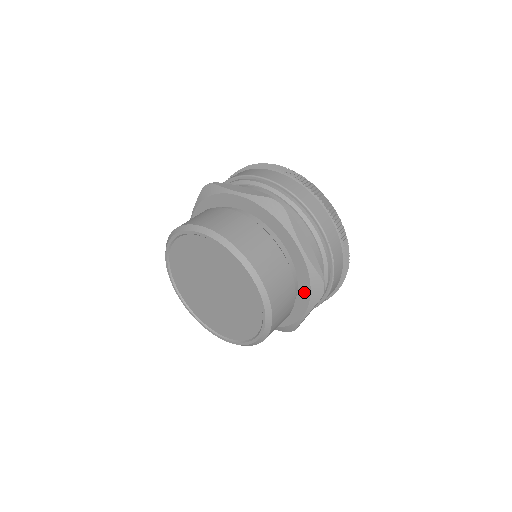
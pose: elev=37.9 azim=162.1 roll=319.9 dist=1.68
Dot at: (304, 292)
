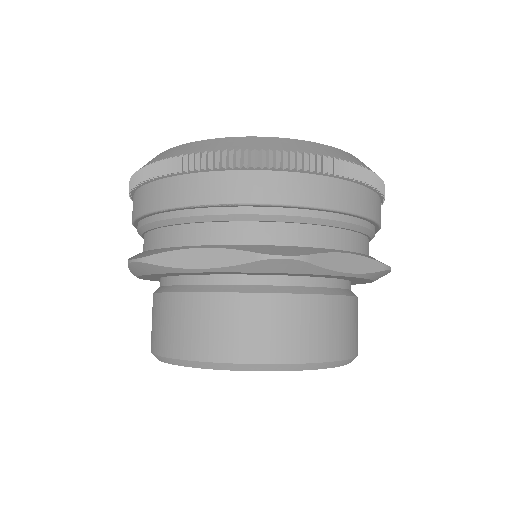
Dot at: occluded
